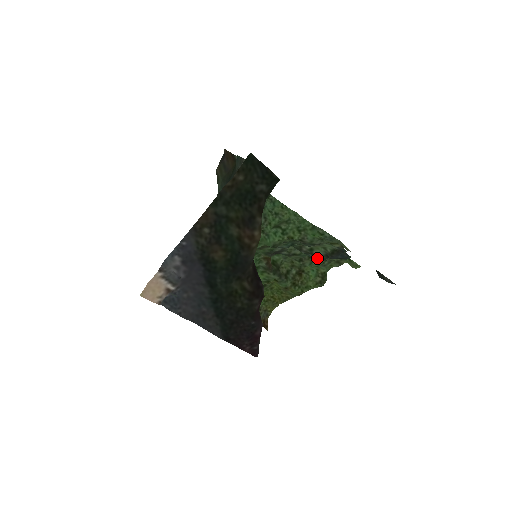
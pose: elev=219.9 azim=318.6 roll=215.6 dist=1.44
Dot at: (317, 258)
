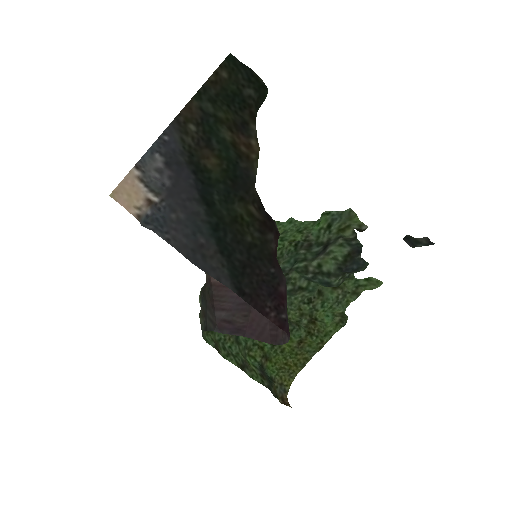
Dot at: (329, 278)
